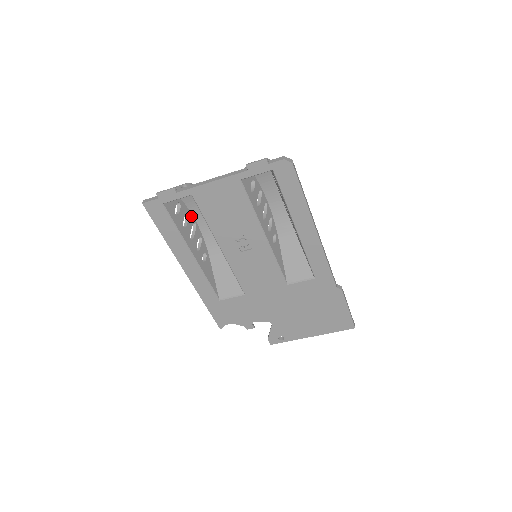
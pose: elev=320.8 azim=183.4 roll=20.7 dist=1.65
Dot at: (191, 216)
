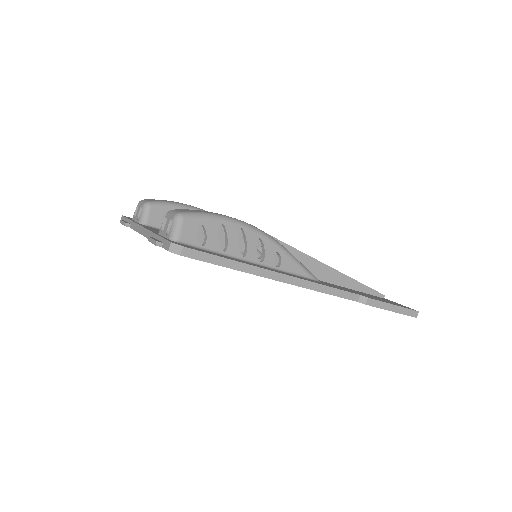
Dot at: occluded
